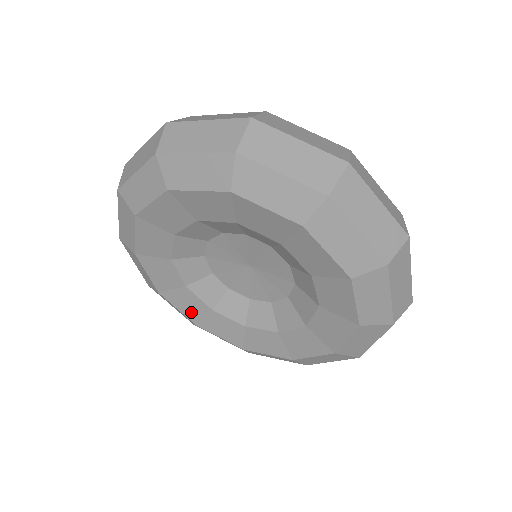
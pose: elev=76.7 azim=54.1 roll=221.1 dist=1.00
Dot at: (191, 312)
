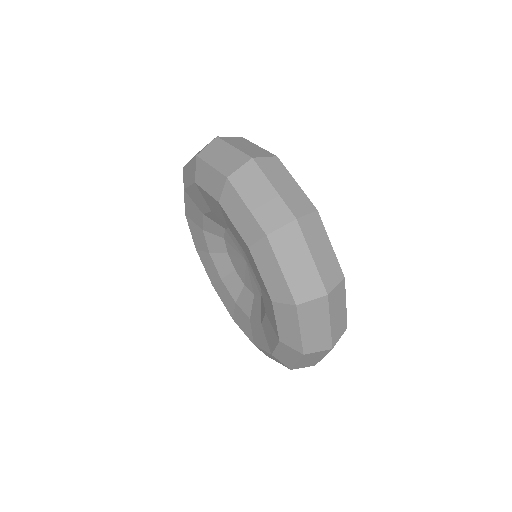
Dot at: (210, 273)
